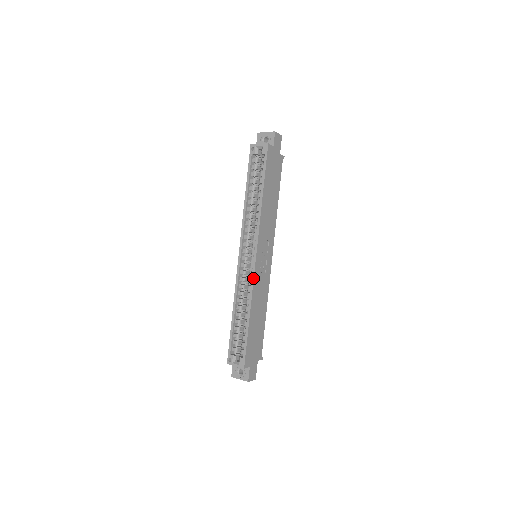
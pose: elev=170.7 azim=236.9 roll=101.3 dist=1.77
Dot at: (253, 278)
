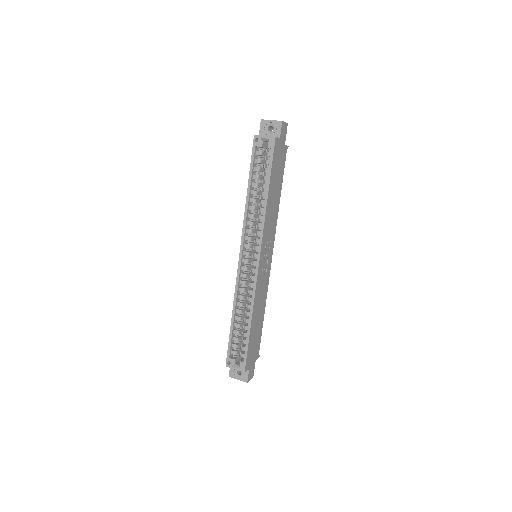
Dot at: (255, 283)
